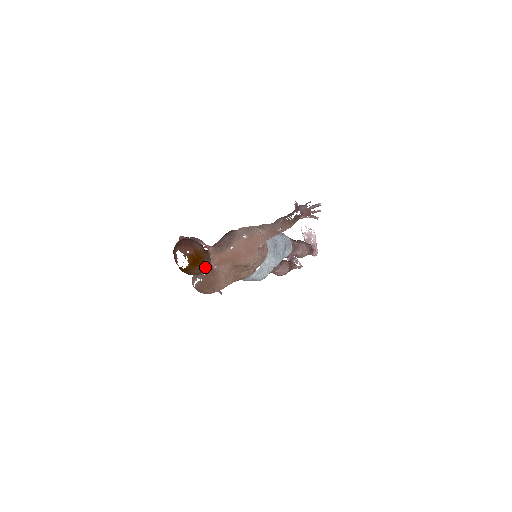
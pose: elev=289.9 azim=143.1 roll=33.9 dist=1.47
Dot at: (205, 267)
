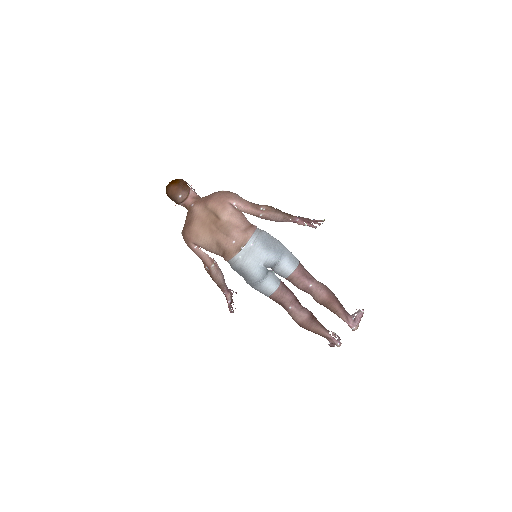
Dot at: (178, 189)
